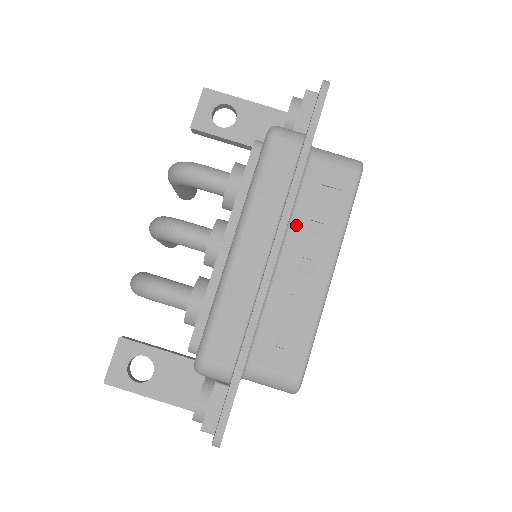
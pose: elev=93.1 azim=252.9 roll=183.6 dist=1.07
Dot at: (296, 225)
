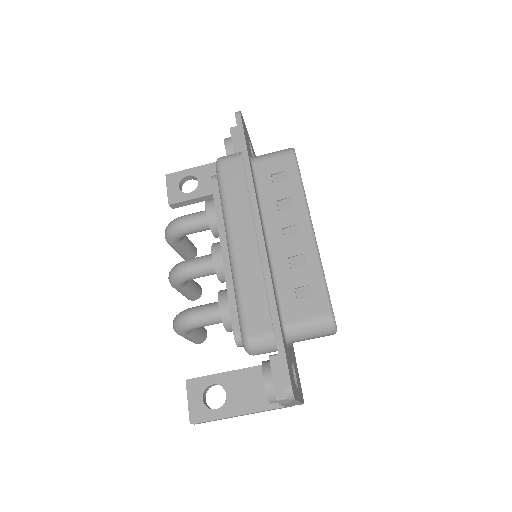
Dot at: (267, 210)
